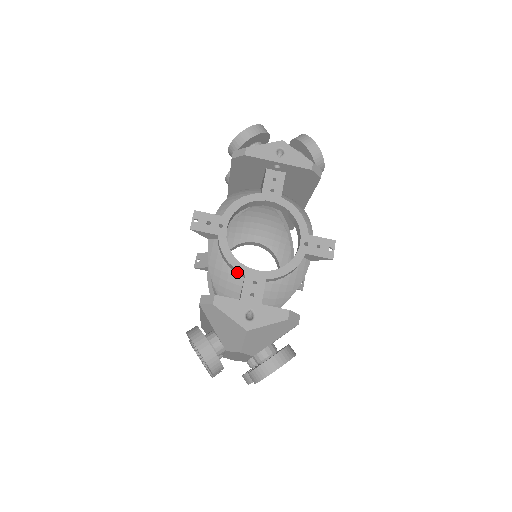
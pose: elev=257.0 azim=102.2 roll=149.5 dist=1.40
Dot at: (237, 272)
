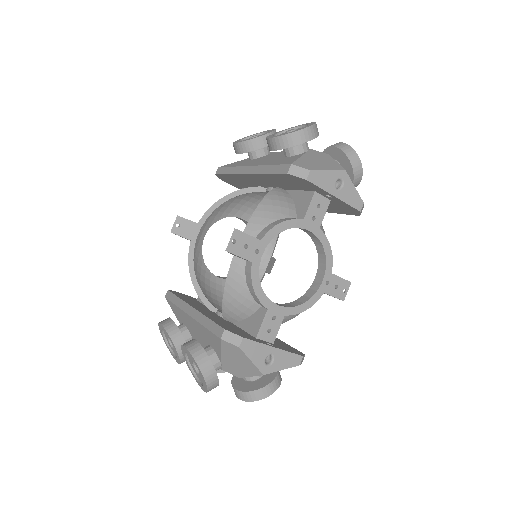
Dot at: (258, 302)
